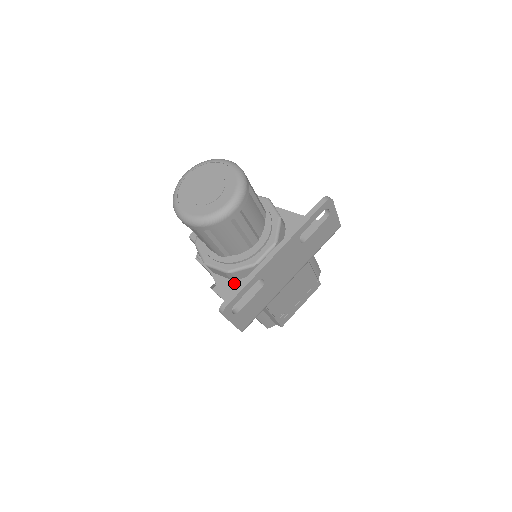
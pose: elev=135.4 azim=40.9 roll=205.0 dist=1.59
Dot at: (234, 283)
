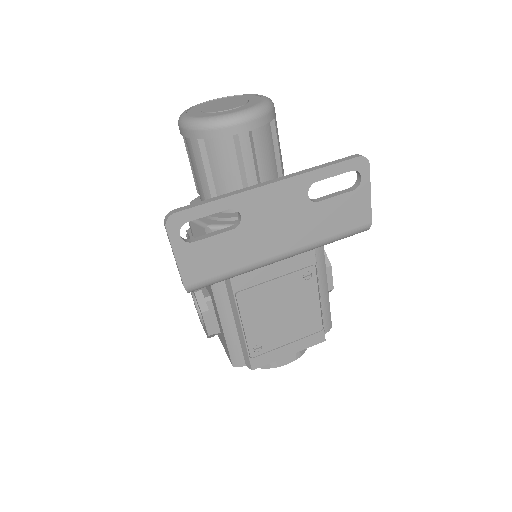
Dot at: occluded
